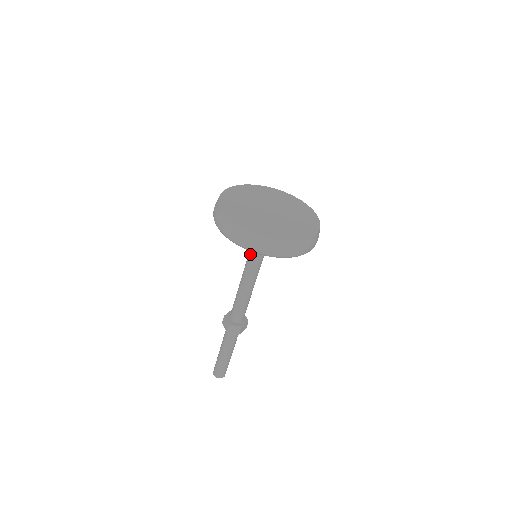
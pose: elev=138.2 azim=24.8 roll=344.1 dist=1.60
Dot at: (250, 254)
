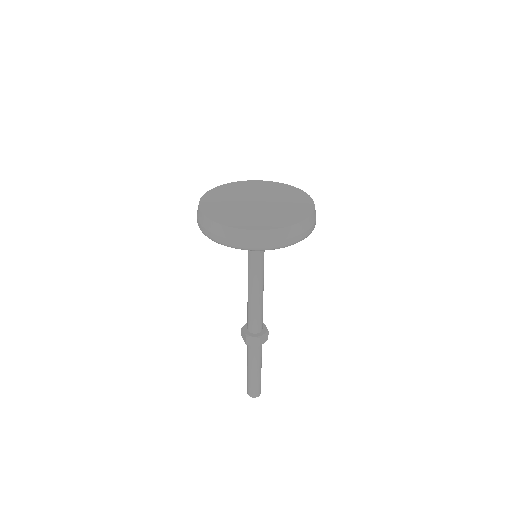
Dot at: (255, 257)
